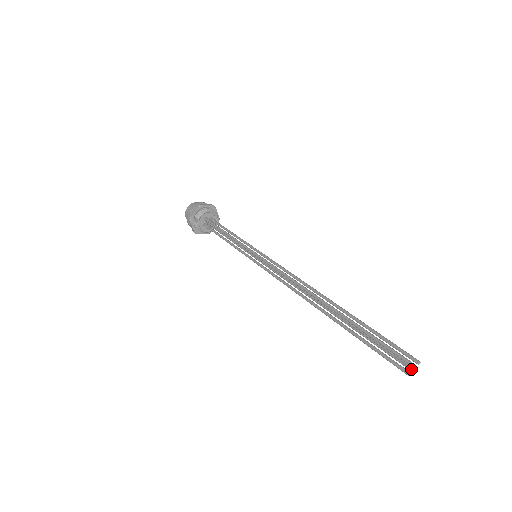
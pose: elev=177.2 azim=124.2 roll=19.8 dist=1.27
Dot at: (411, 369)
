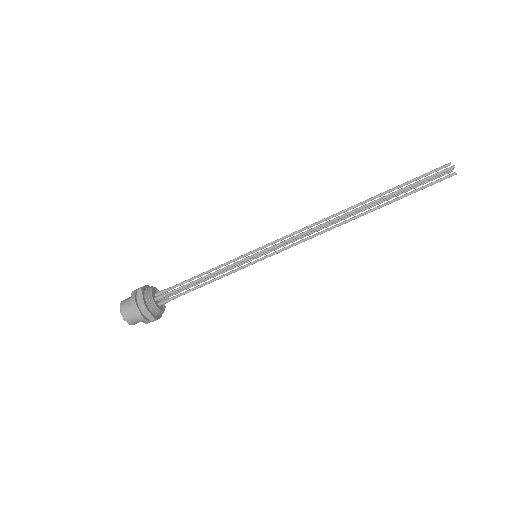
Dot at: (452, 173)
